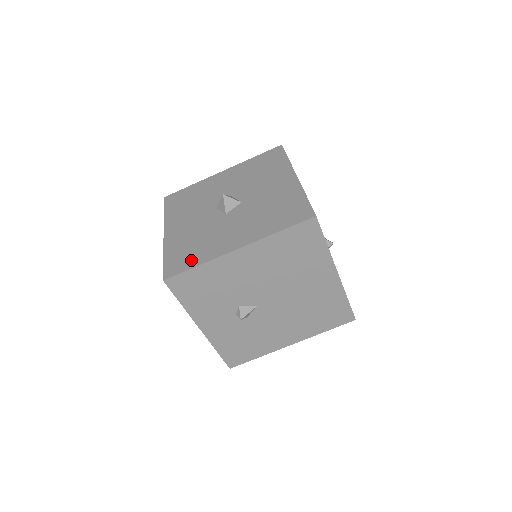
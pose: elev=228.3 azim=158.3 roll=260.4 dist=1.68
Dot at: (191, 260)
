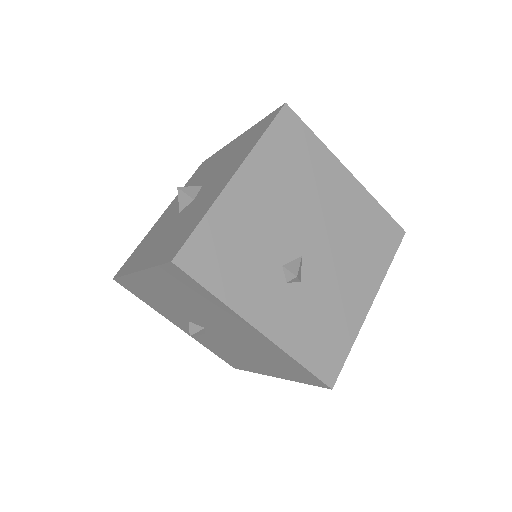
Dot at: (190, 228)
